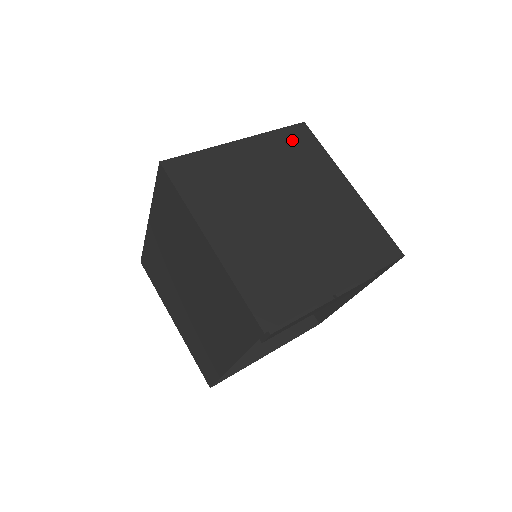
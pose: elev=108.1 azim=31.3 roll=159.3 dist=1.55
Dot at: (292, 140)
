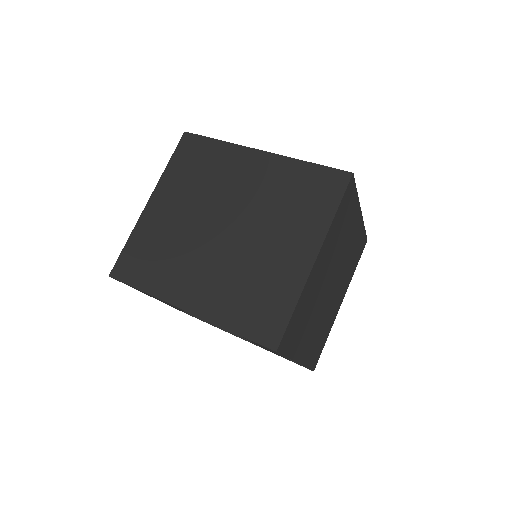
Dot at: (361, 244)
